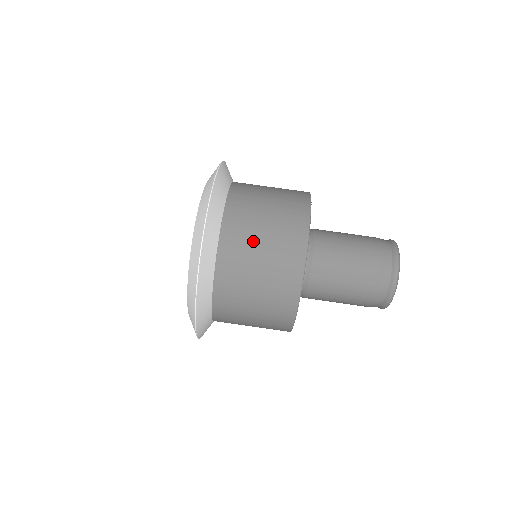
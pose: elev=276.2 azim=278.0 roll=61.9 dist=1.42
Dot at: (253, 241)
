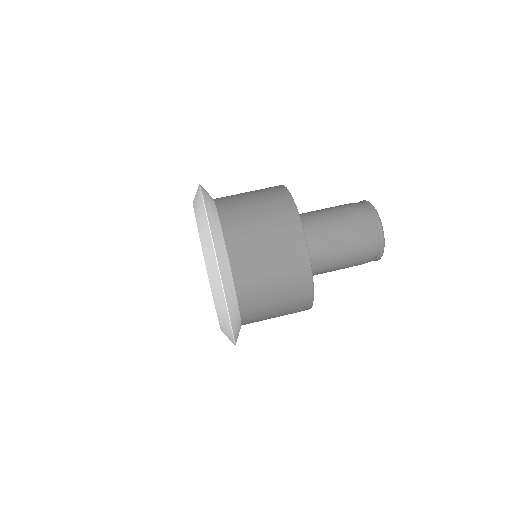
Dot at: (244, 201)
